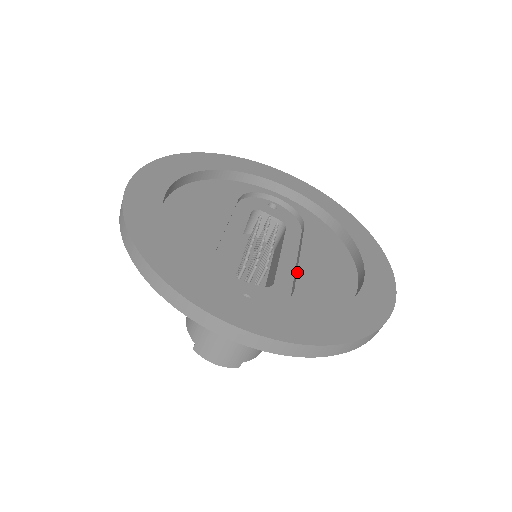
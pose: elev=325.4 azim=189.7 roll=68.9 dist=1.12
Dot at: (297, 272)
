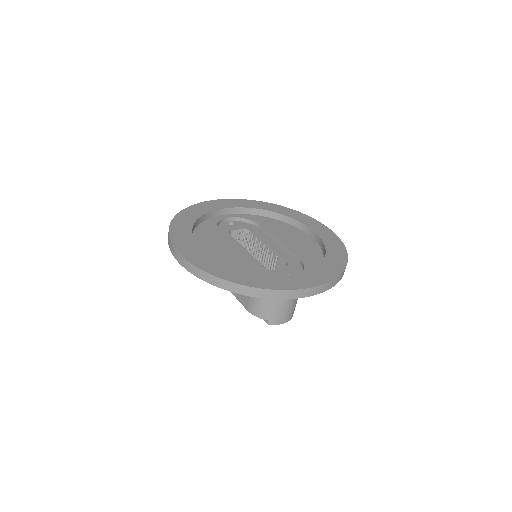
Dot at: (289, 249)
